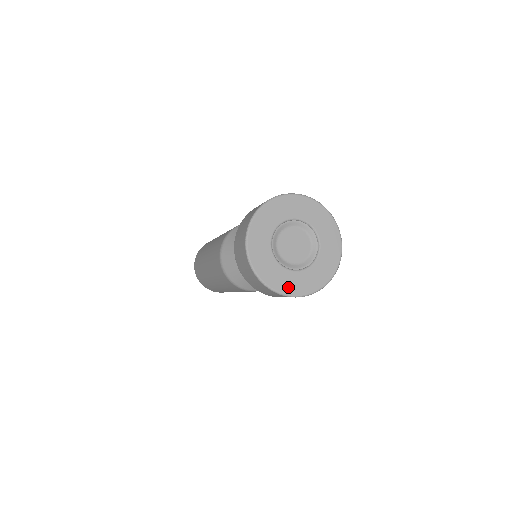
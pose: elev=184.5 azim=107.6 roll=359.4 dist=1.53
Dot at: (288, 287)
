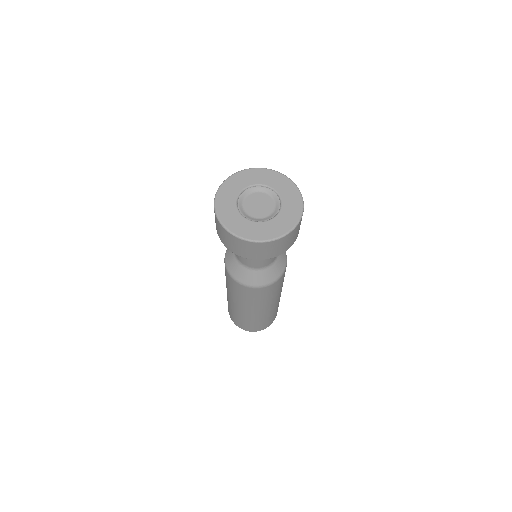
Dot at: (251, 234)
